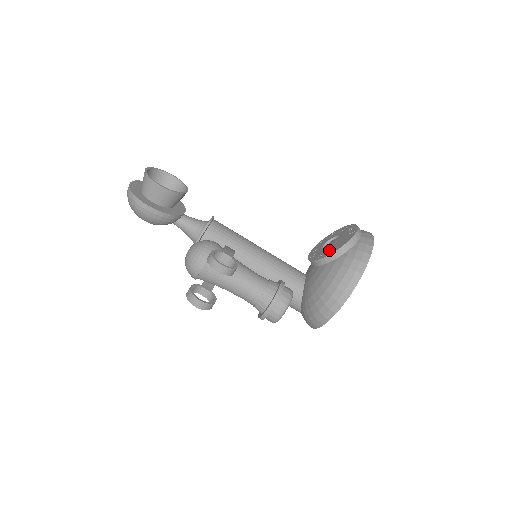
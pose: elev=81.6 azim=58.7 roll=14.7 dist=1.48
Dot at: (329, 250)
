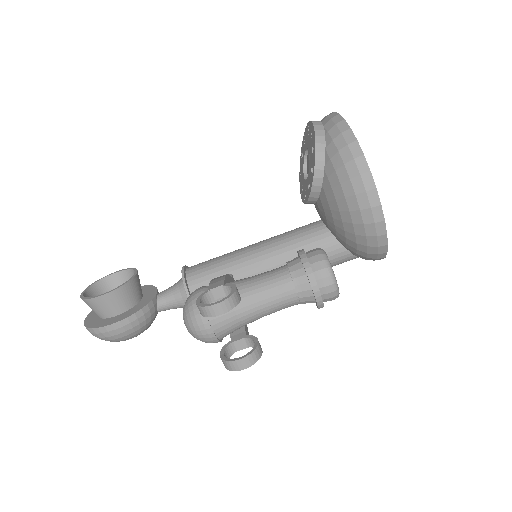
Dot at: (310, 172)
